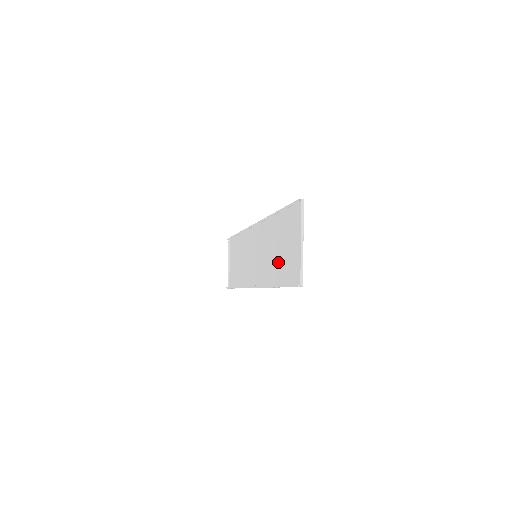
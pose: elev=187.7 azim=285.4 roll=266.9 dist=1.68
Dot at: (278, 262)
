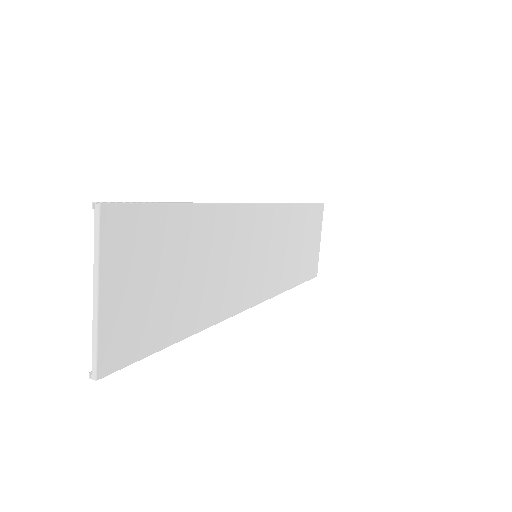
Dot at: (188, 294)
